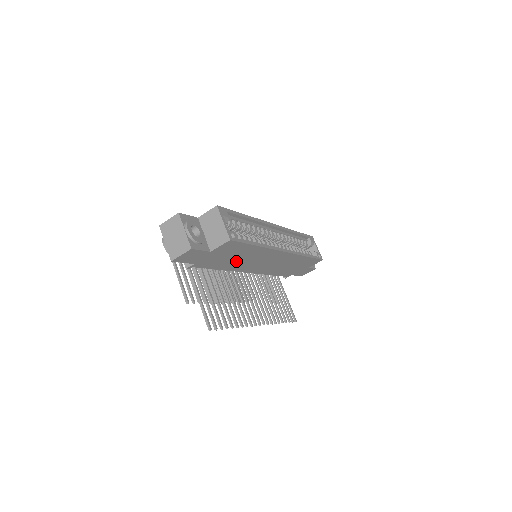
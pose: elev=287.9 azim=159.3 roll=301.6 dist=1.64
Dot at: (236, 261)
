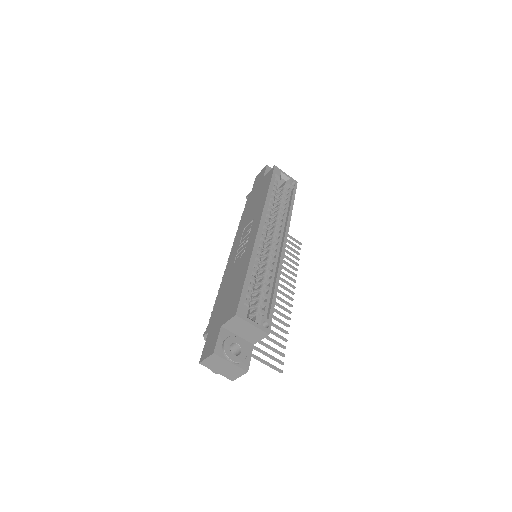
Dot at: occluded
